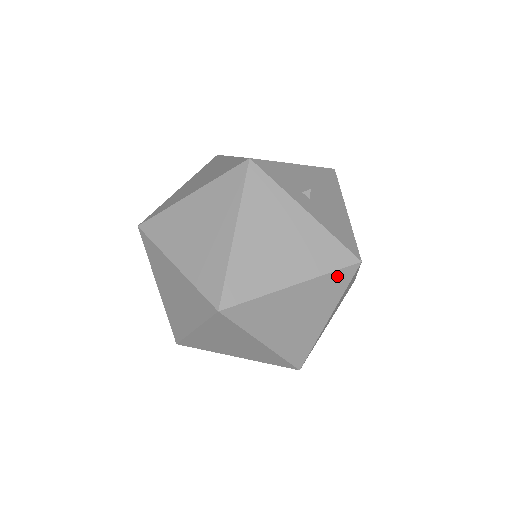
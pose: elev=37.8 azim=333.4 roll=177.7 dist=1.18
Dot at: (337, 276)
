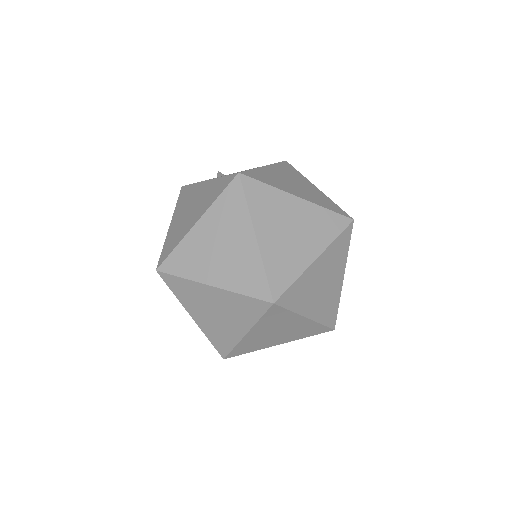
Dot at: (228, 196)
